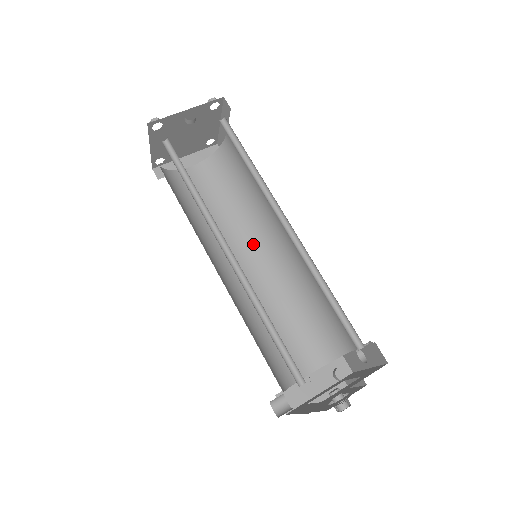
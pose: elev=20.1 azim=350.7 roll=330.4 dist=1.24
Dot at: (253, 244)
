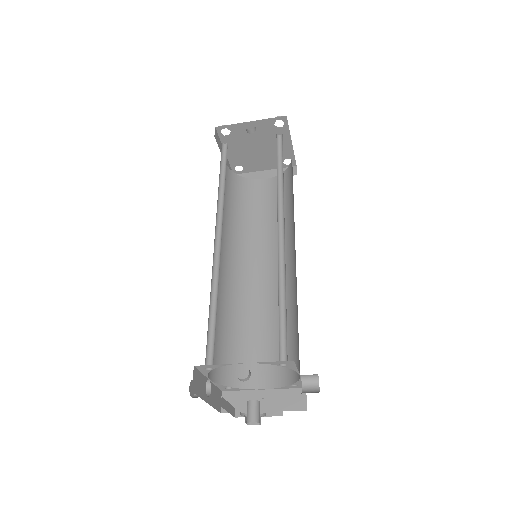
Dot at: (277, 254)
